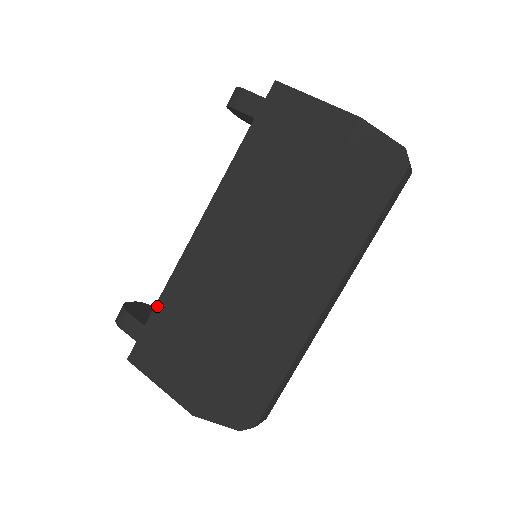
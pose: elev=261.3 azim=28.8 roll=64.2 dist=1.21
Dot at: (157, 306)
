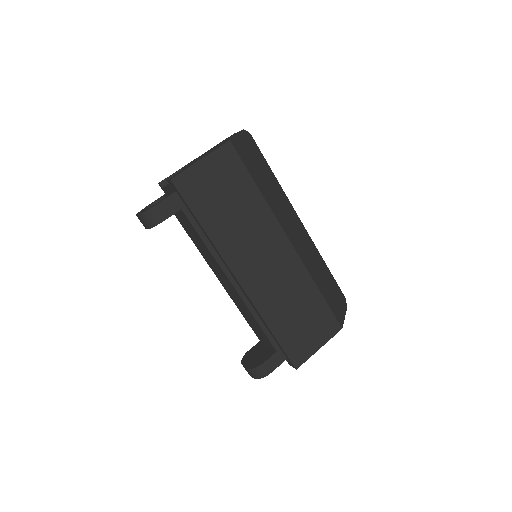
Dot at: (274, 334)
